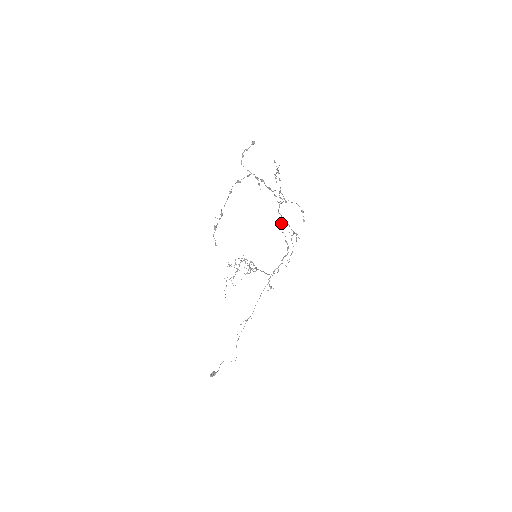
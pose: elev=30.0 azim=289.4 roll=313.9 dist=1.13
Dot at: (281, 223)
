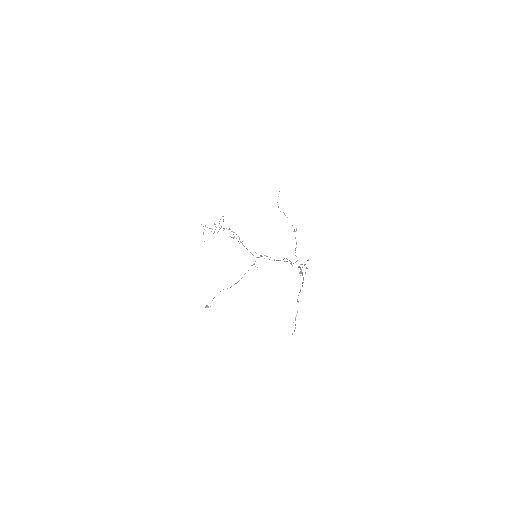
Dot at: occluded
